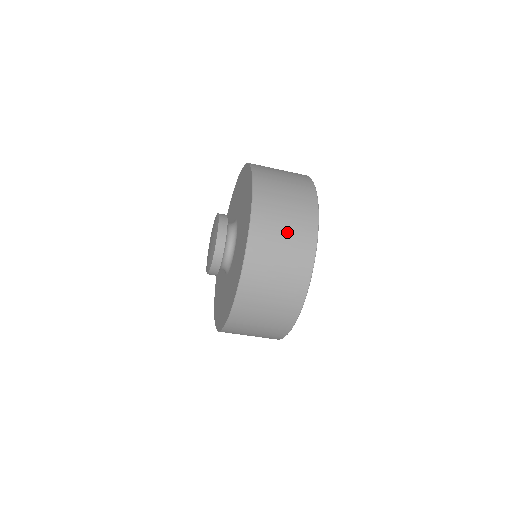
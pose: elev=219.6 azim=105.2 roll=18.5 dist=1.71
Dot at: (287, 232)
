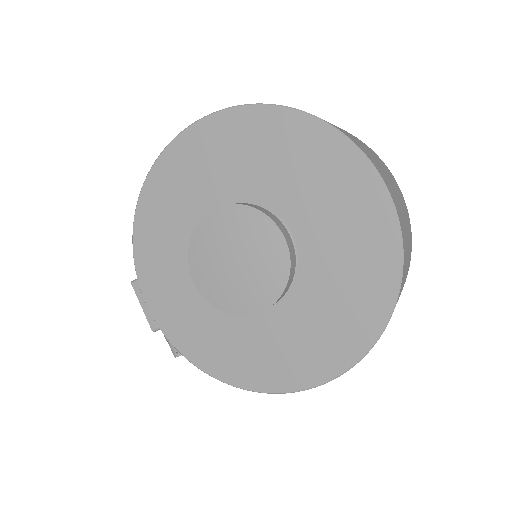
Dot at: (403, 211)
